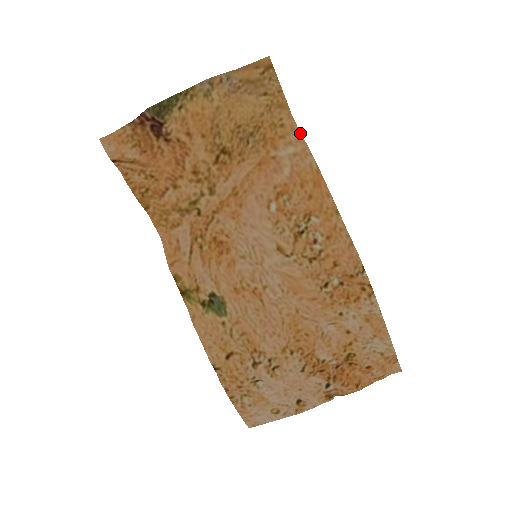
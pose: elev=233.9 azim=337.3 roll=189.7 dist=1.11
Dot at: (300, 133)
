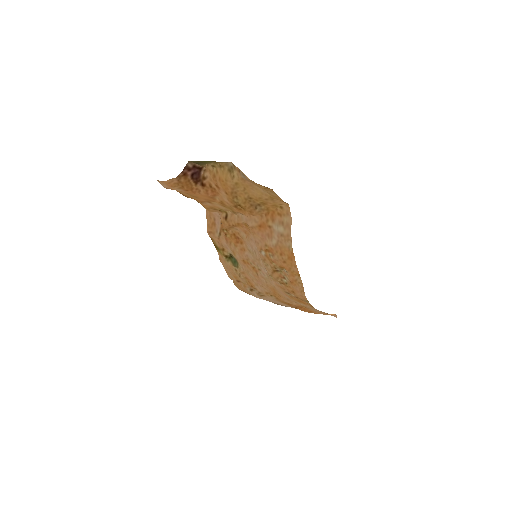
Dot at: (291, 220)
